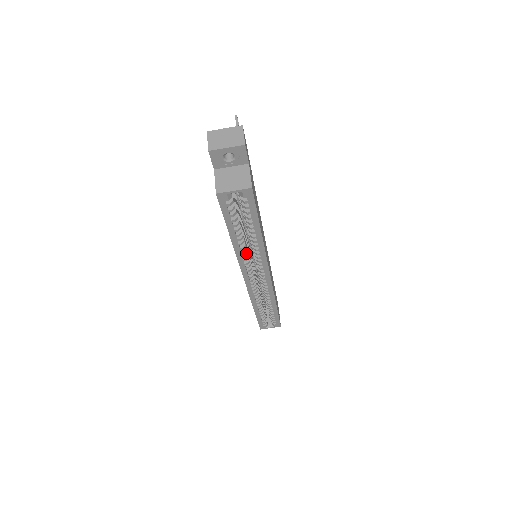
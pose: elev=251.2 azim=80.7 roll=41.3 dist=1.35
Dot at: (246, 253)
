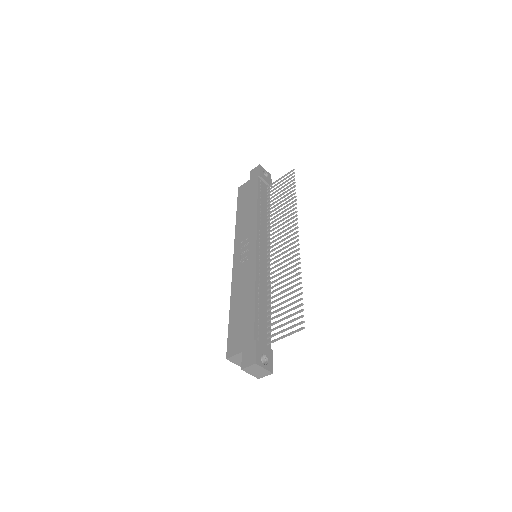
Dot at: occluded
